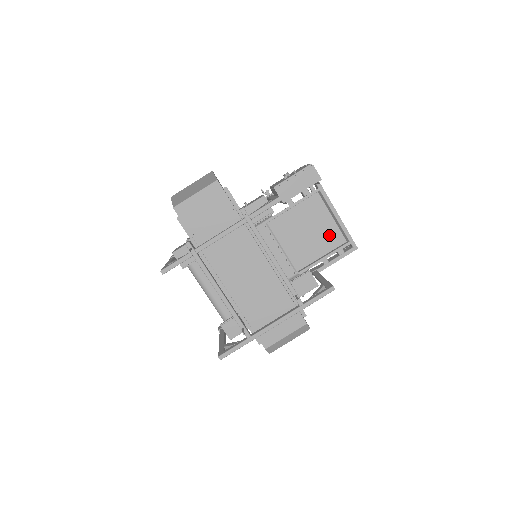
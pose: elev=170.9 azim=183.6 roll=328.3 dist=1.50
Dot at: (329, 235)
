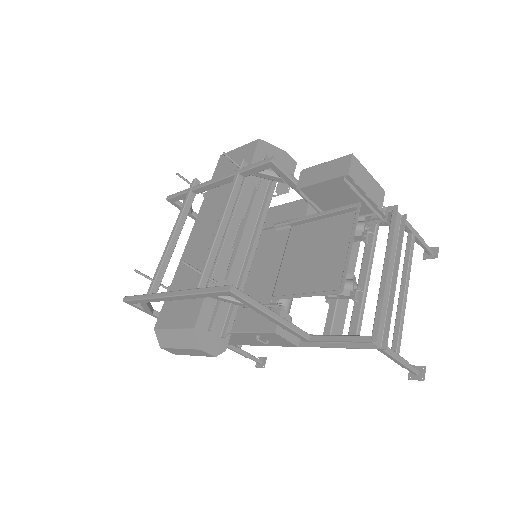
Dot at: (331, 272)
